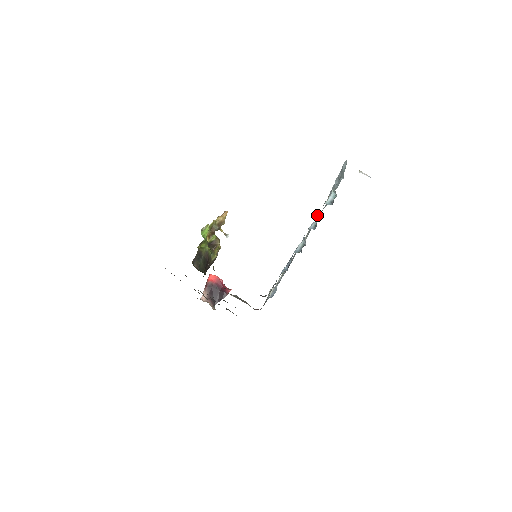
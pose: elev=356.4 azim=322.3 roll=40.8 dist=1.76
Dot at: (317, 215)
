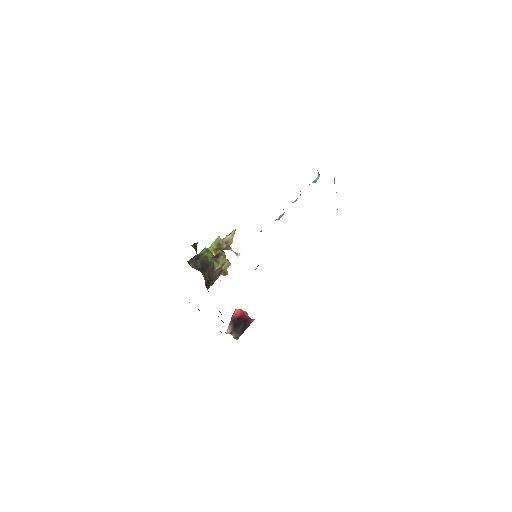
Dot at: occluded
